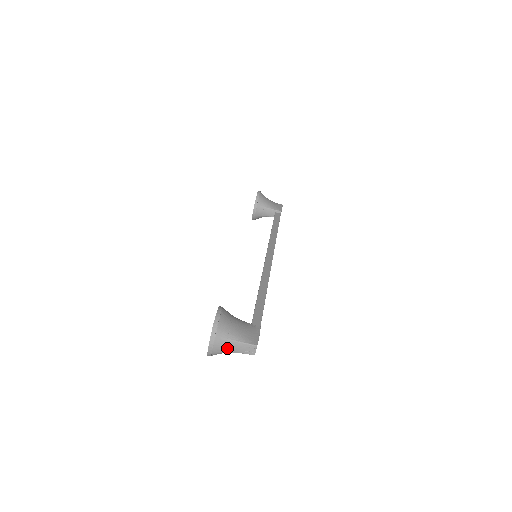
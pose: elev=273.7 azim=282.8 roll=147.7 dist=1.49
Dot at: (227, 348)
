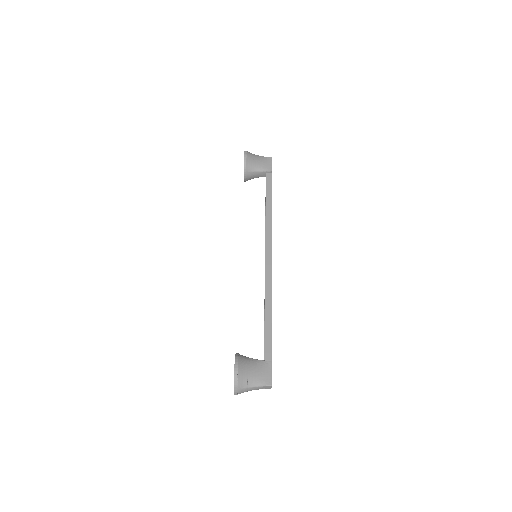
Dot at: occluded
